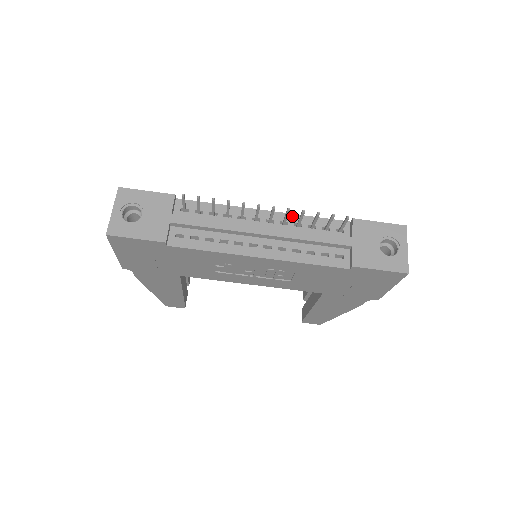
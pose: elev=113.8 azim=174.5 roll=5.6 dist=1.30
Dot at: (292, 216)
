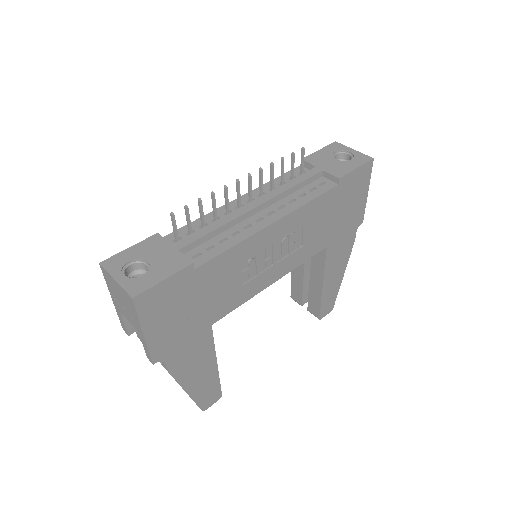
Dot at: occluded
